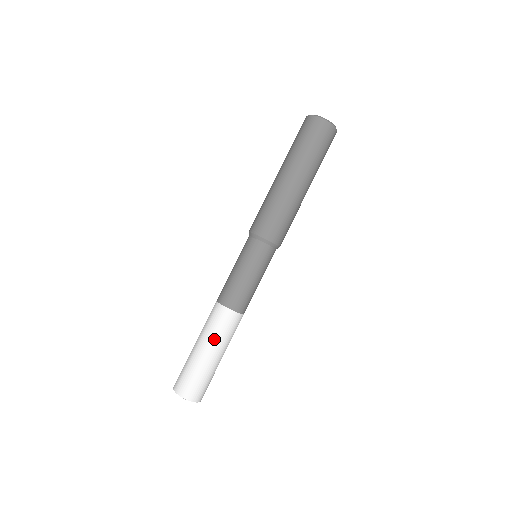
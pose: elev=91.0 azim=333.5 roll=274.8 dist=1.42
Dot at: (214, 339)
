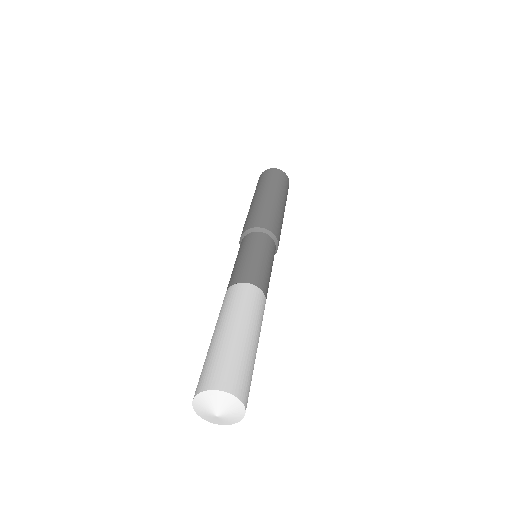
Dot at: (219, 319)
